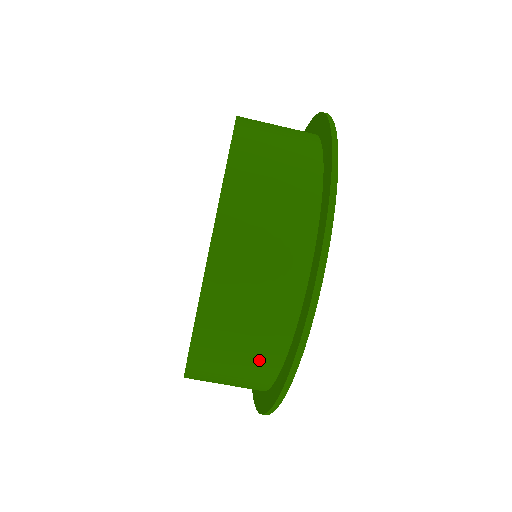
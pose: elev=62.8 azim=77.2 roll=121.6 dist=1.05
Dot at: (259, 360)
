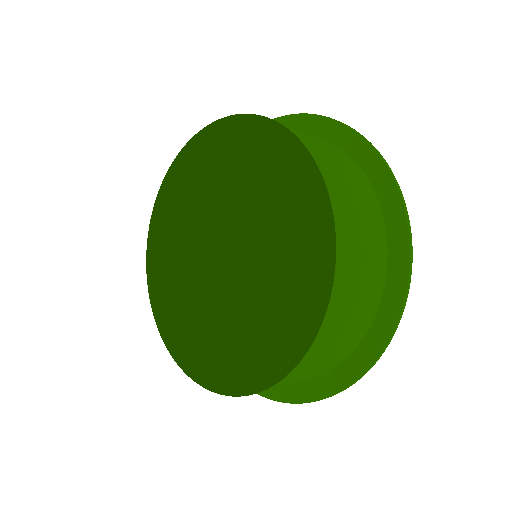
Dot at: occluded
